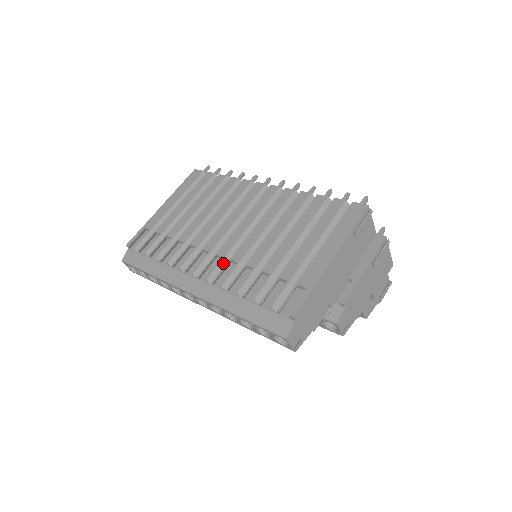
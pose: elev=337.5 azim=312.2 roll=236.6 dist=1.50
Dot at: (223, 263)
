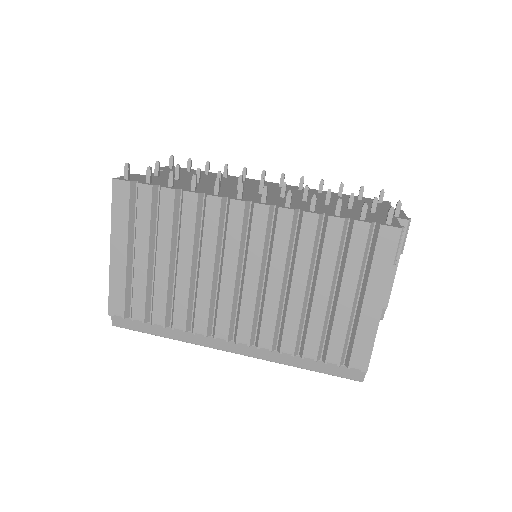
Dot at: (255, 322)
